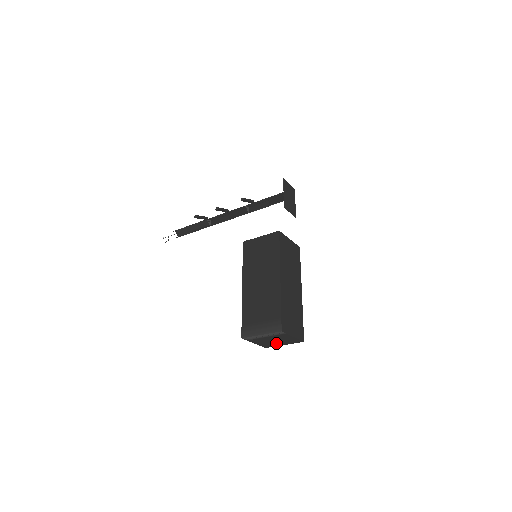
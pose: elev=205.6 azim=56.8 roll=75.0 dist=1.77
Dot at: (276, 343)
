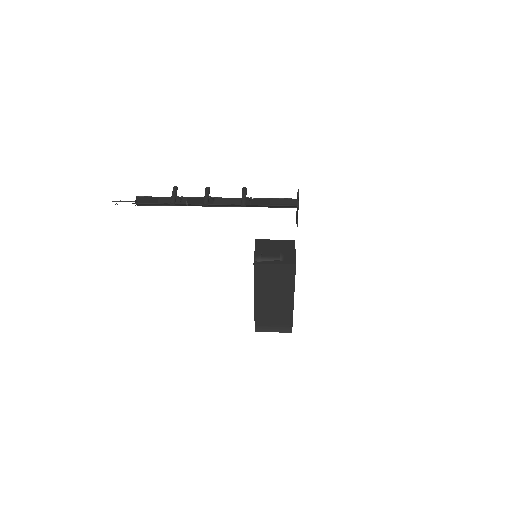
Dot at: occluded
